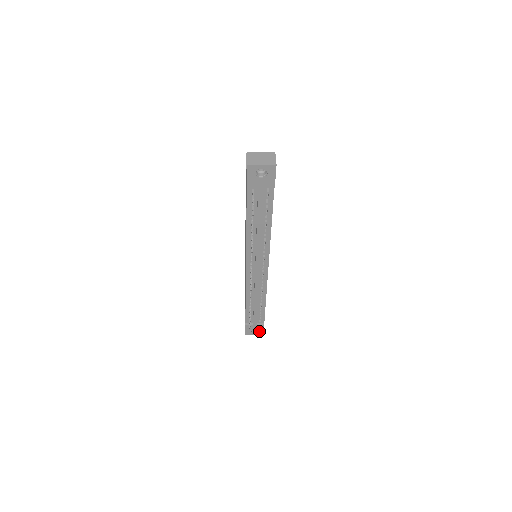
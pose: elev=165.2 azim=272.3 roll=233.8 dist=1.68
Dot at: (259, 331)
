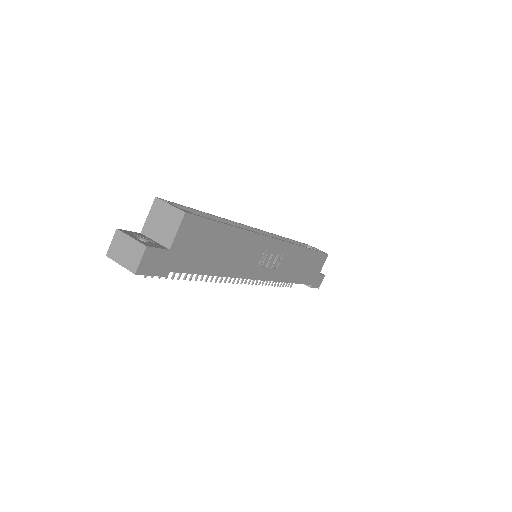
Dot at: occluded
